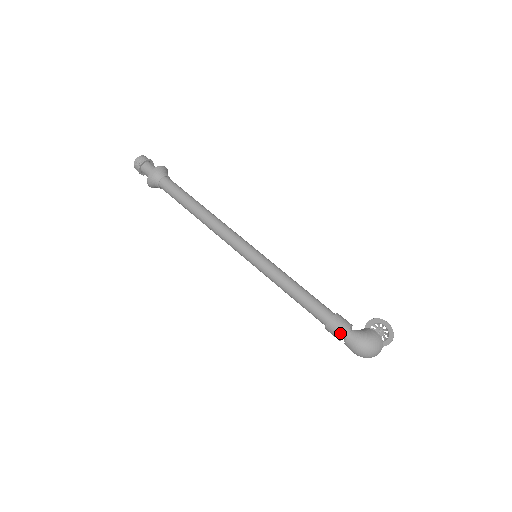
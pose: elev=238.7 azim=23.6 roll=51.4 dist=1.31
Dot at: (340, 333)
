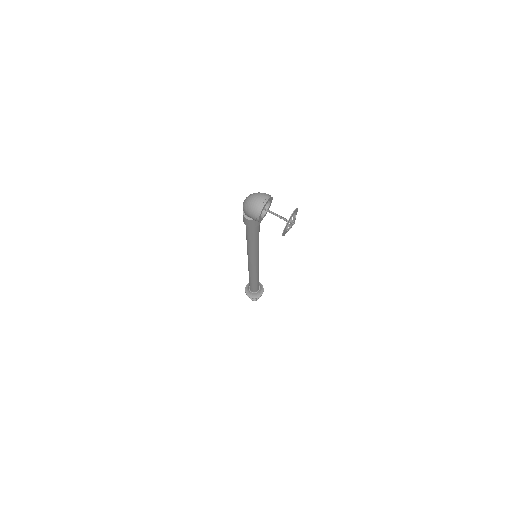
Dot at: occluded
